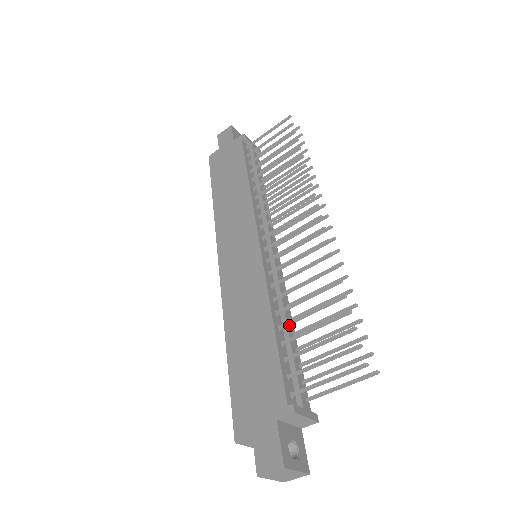
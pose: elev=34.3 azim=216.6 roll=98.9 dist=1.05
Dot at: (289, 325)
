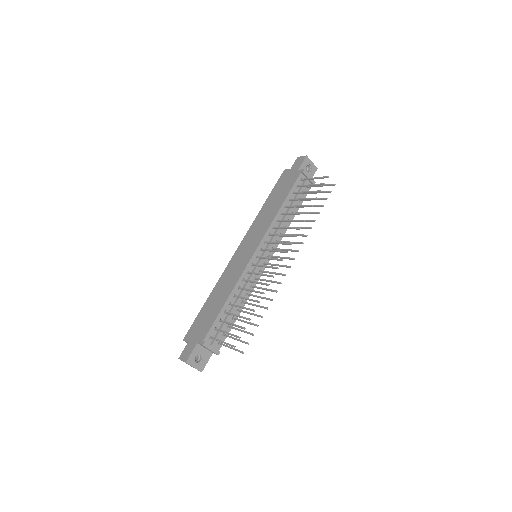
Dot at: occluded
